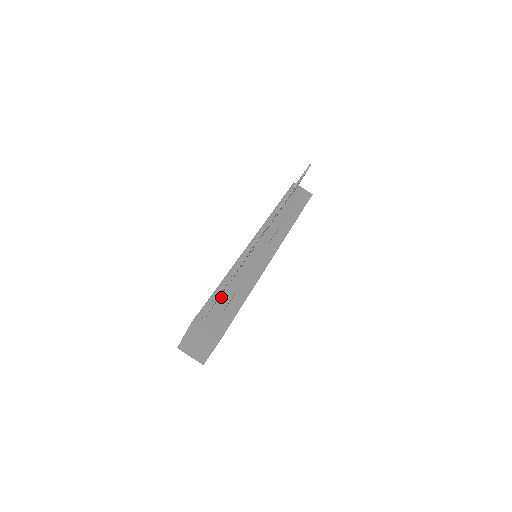
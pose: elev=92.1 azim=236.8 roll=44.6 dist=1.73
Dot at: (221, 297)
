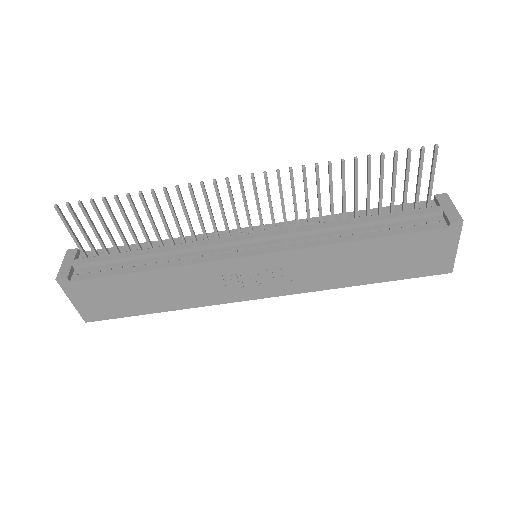
Dot at: occluded
